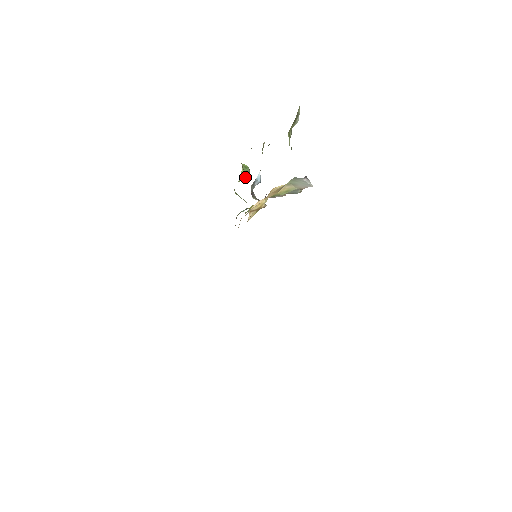
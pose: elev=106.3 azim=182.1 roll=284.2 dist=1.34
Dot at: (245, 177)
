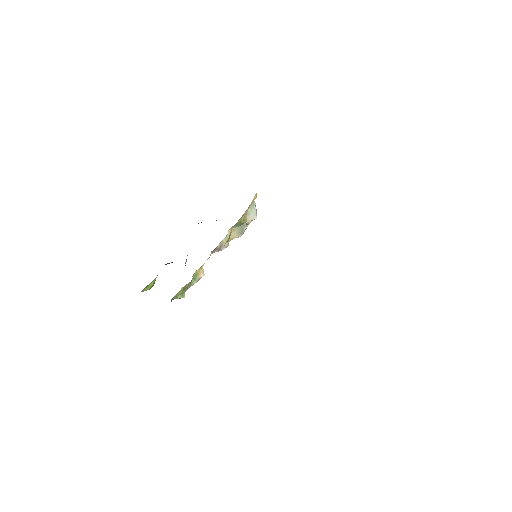
Dot at: (155, 279)
